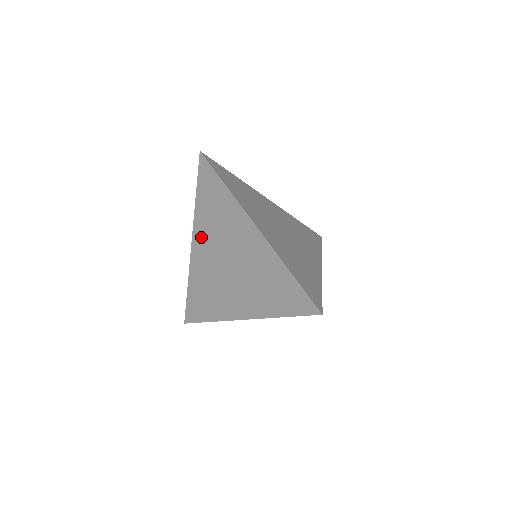
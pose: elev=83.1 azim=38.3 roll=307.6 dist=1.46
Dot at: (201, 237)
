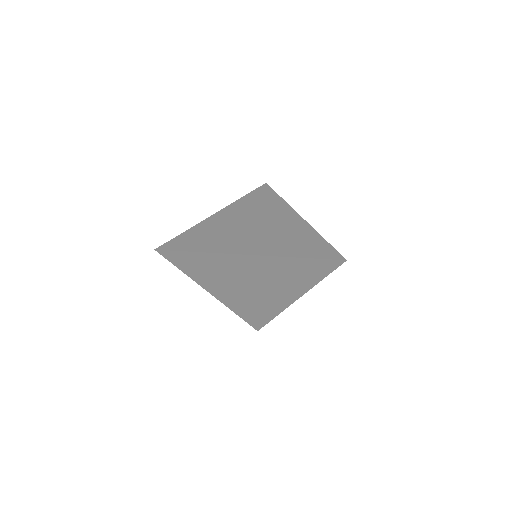
Dot at: (233, 211)
